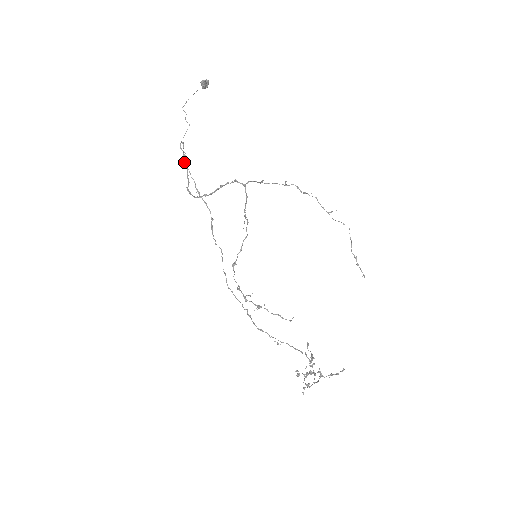
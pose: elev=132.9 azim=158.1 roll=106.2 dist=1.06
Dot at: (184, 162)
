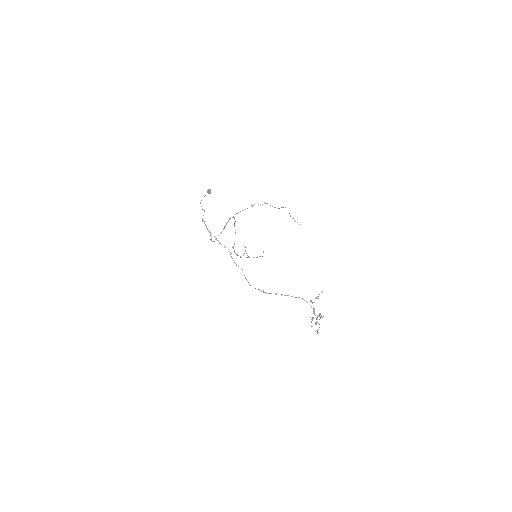
Dot at: (207, 229)
